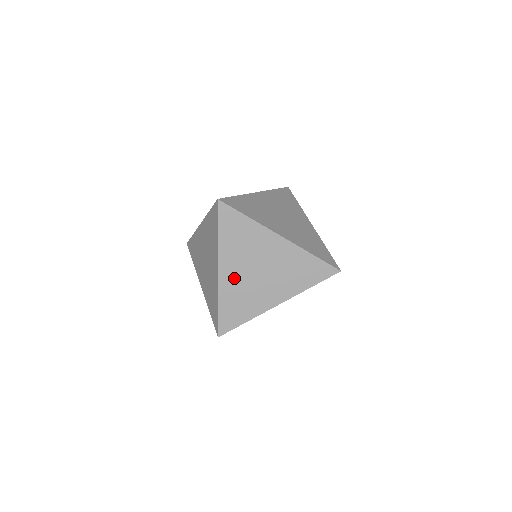
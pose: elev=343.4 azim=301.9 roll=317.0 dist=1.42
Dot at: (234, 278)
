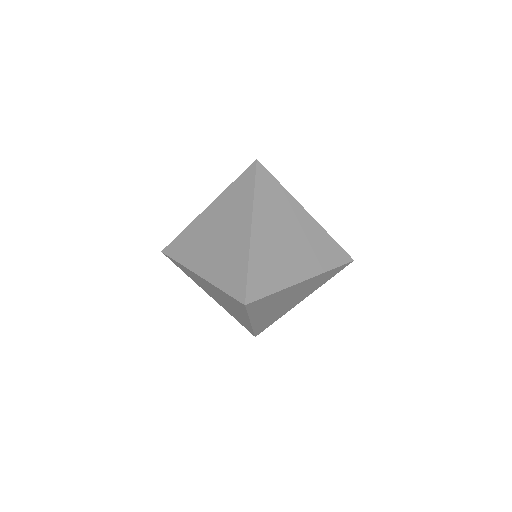
Dot at: (266, 240)
